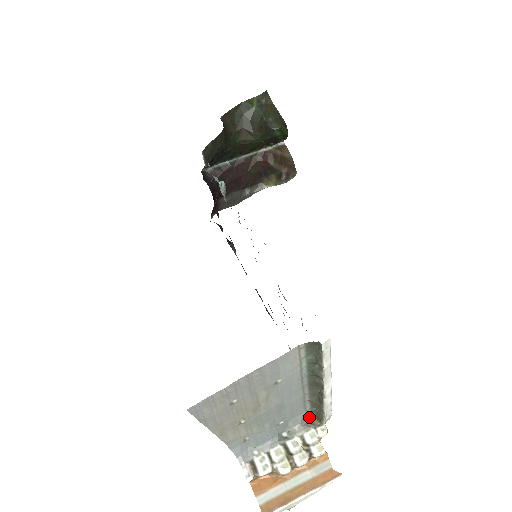
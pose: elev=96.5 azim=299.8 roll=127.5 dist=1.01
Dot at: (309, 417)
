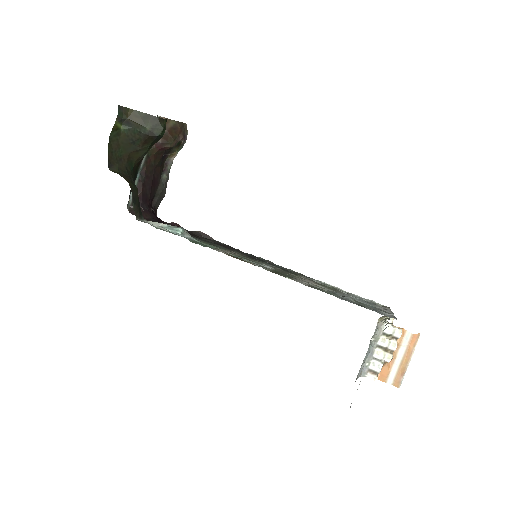
Dot at: (378, 320)
